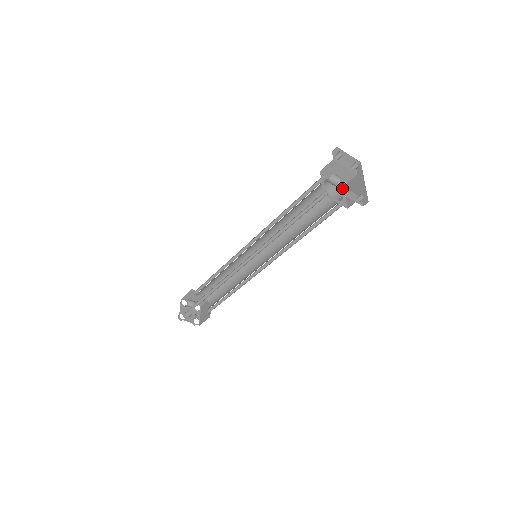
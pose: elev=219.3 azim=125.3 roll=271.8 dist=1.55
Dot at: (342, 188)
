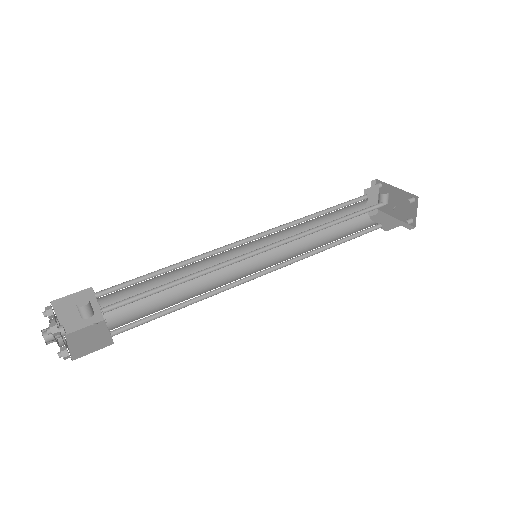
Dot at: (412, 200)
